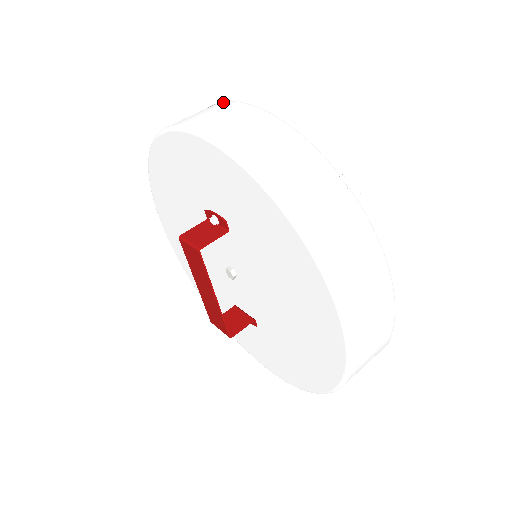
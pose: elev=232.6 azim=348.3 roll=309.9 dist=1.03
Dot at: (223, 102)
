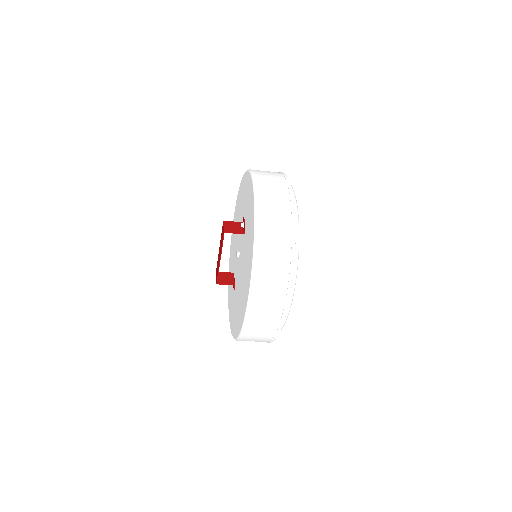
Dot at: (284, 176)
